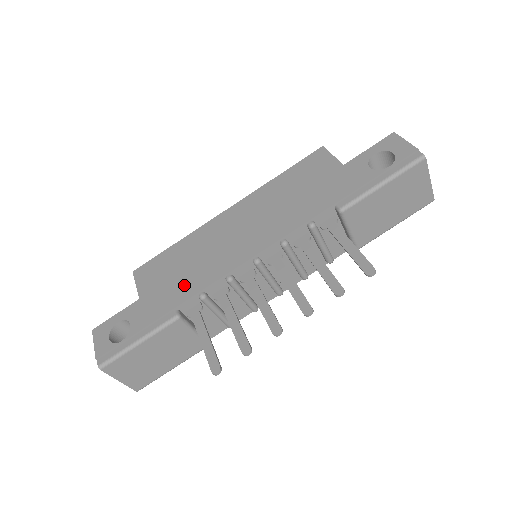
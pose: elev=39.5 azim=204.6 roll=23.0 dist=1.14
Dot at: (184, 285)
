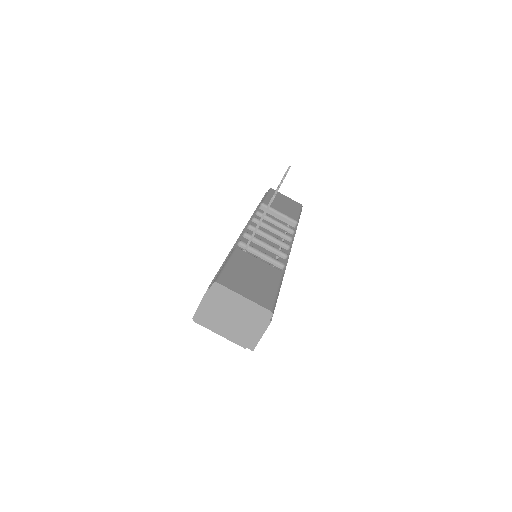
Dot at: occluded
